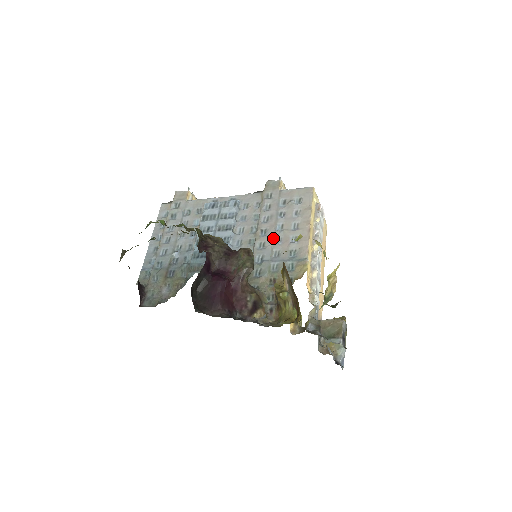
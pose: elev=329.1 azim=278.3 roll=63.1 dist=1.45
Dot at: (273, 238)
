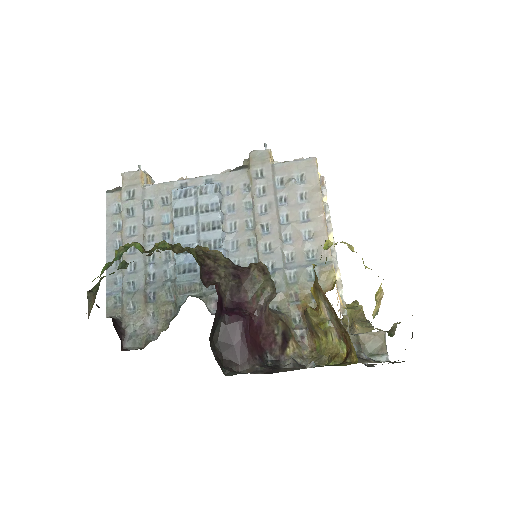
Dot at: (280, 236)
